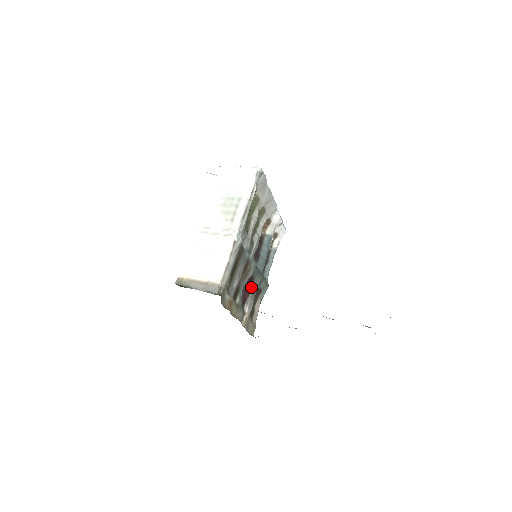
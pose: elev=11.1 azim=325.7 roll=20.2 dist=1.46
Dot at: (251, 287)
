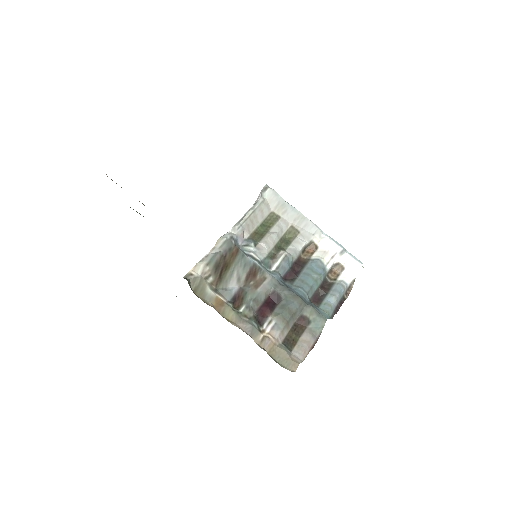
Dot at: (279, 307)
